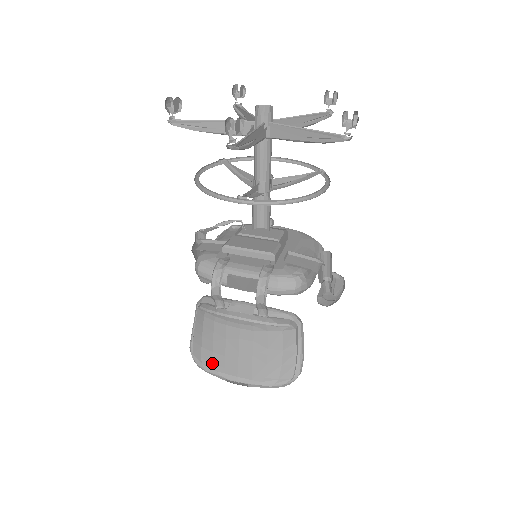
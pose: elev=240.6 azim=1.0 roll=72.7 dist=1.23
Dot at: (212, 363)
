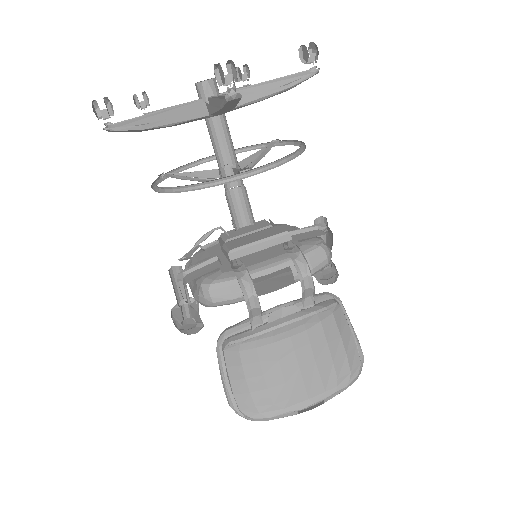
Dot at: (272, 403)
